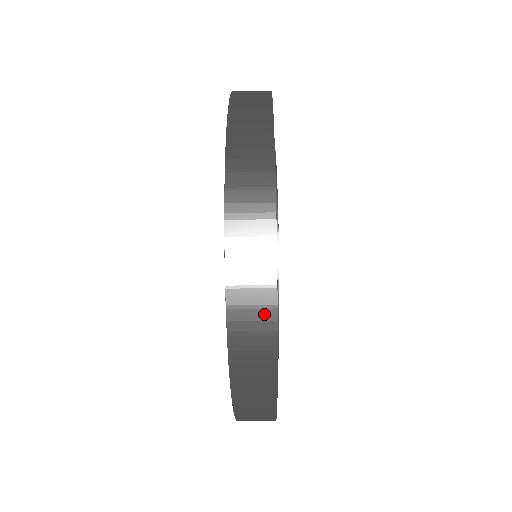
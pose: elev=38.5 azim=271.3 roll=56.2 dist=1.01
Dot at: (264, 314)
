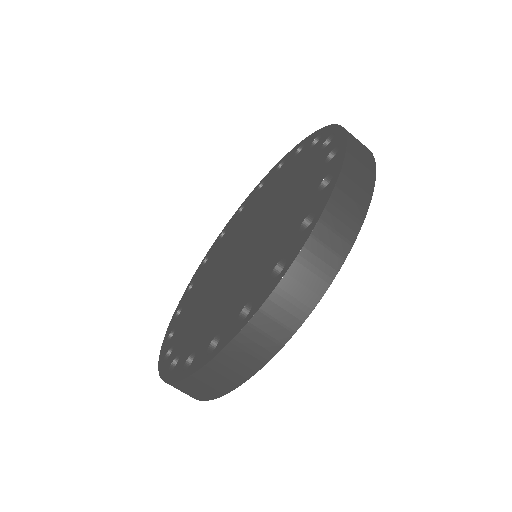
Dot at: (270, 345)
